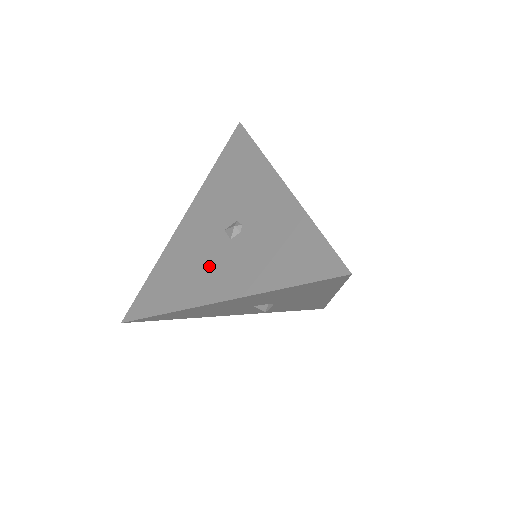
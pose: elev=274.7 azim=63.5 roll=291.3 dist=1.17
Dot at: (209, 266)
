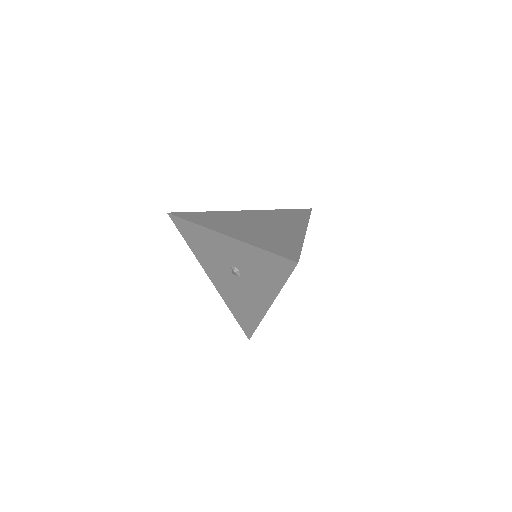
Dot at: (248, 294)
